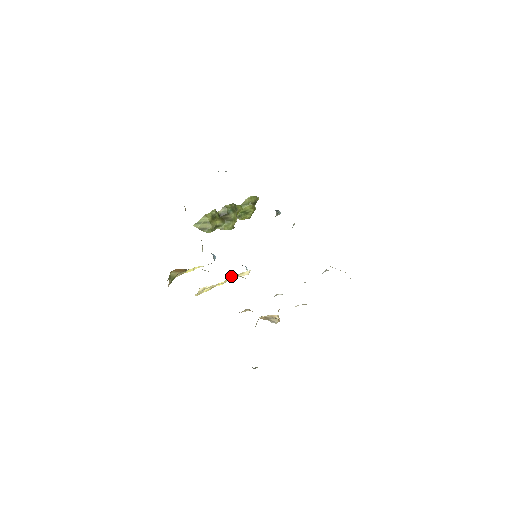
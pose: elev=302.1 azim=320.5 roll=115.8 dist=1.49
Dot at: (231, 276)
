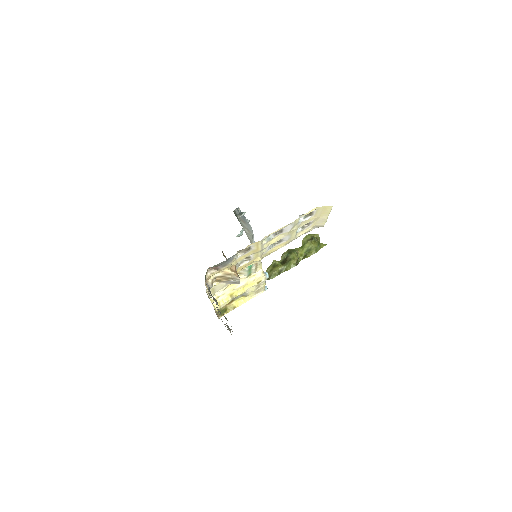
Dot at: occluded
